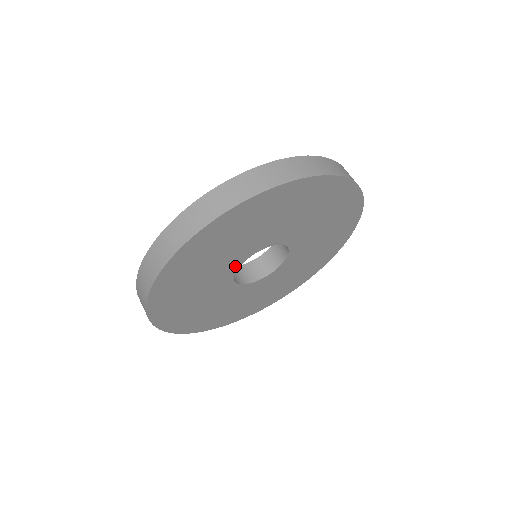
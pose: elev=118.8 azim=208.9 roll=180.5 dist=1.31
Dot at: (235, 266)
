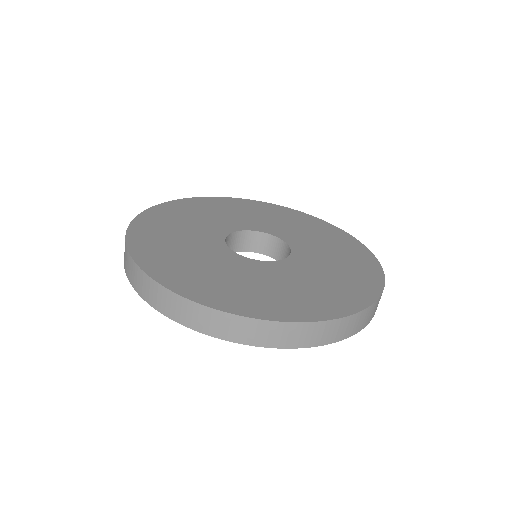
Dot at: occluded
